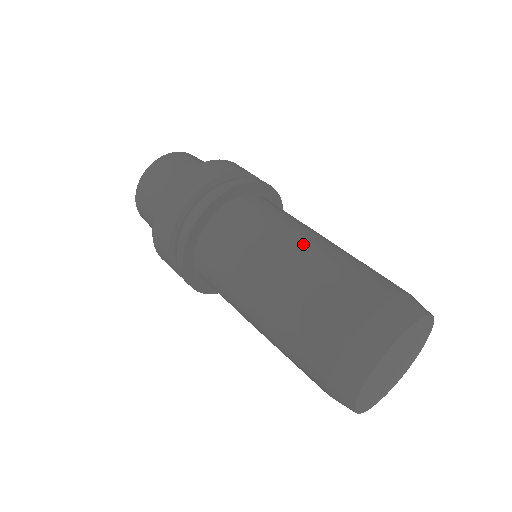
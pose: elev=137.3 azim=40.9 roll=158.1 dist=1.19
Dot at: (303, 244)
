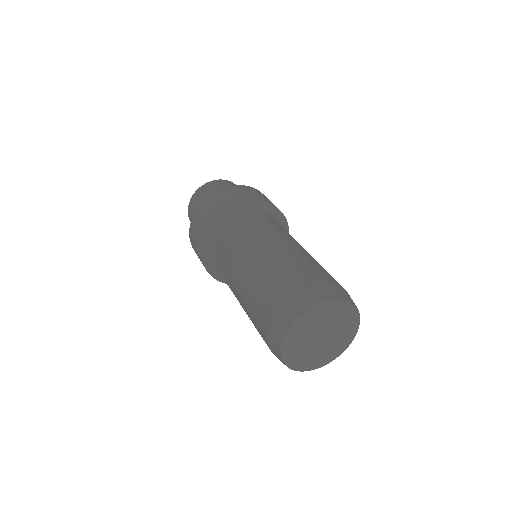
Dot at: occluded
